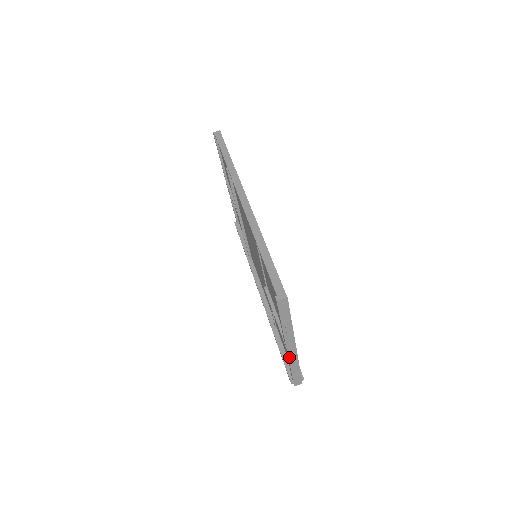
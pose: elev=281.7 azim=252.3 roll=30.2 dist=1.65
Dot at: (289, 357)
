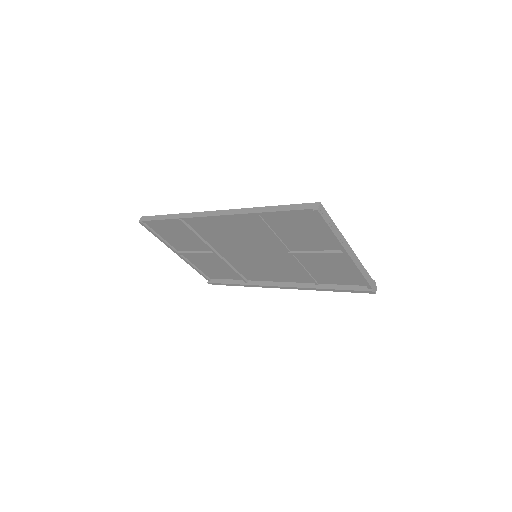
Dot at: (355, 264)
